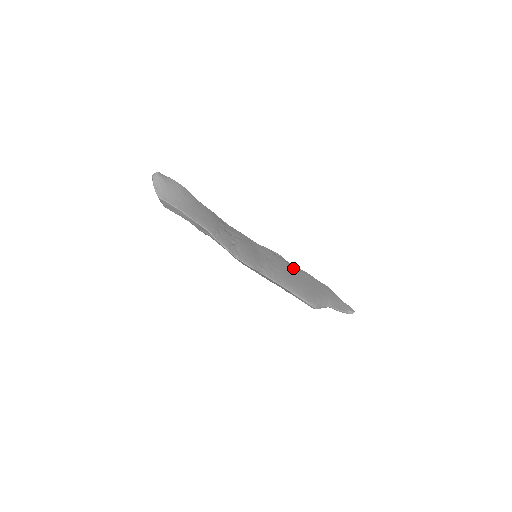
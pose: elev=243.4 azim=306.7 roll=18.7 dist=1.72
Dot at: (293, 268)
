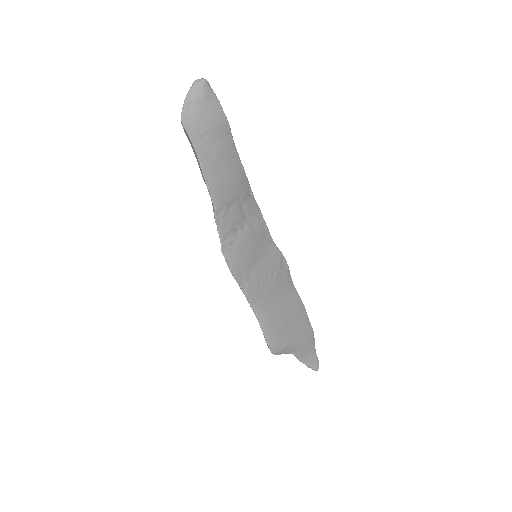
Dot at: (290, 291)
